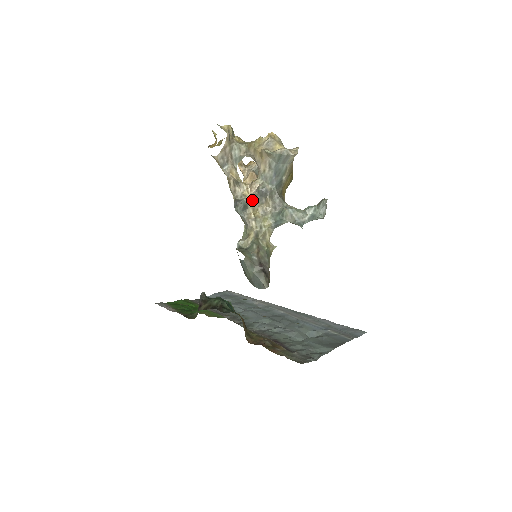
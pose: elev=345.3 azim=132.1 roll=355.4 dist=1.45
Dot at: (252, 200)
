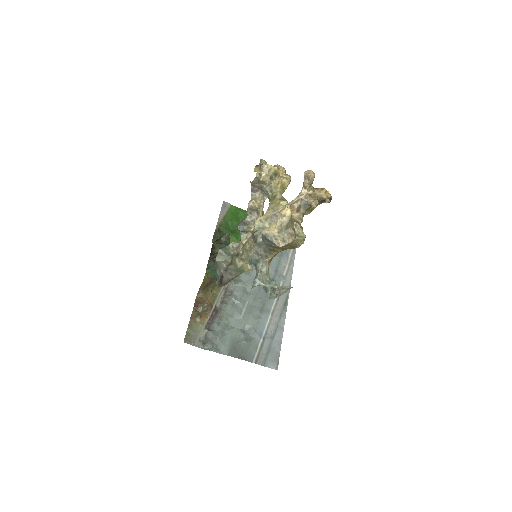
Dot at: (252, 232)
